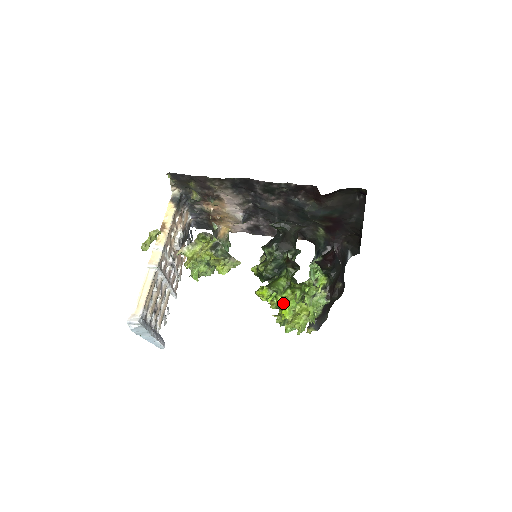
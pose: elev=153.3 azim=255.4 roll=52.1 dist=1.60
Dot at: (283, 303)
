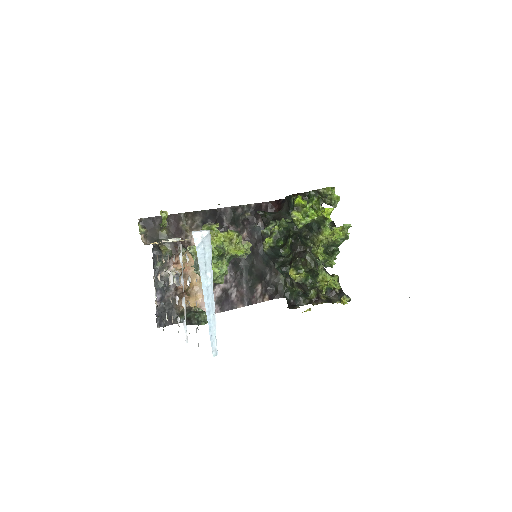
Dot at: (319, 212)
